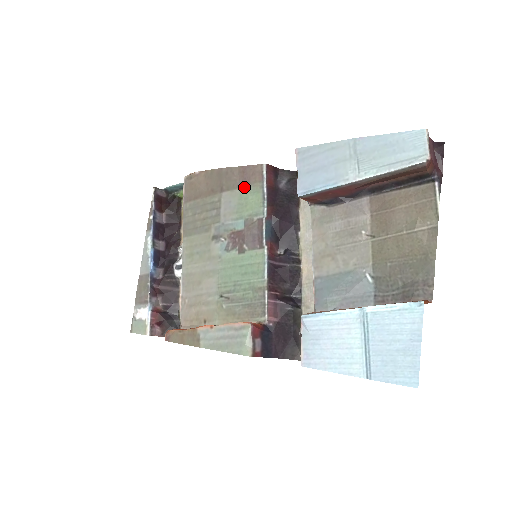
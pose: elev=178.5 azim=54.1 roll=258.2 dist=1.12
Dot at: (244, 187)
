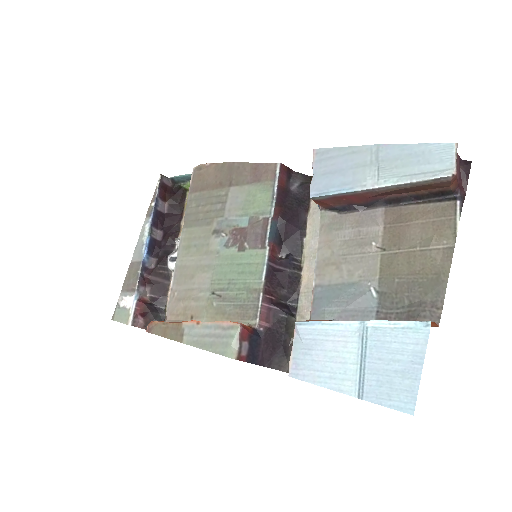
Dot at: (254, 184)
